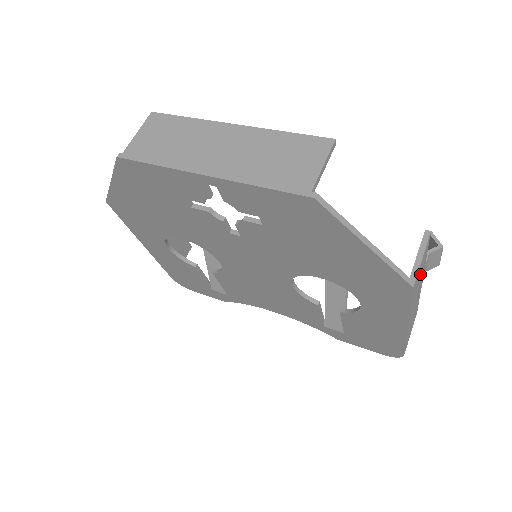
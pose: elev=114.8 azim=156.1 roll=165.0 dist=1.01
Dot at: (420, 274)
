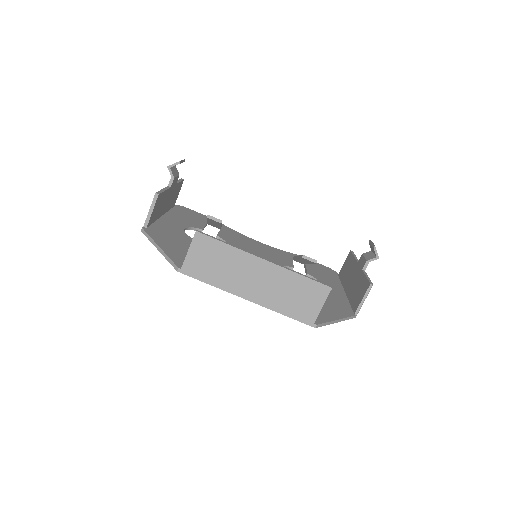
Dot at: occluded
